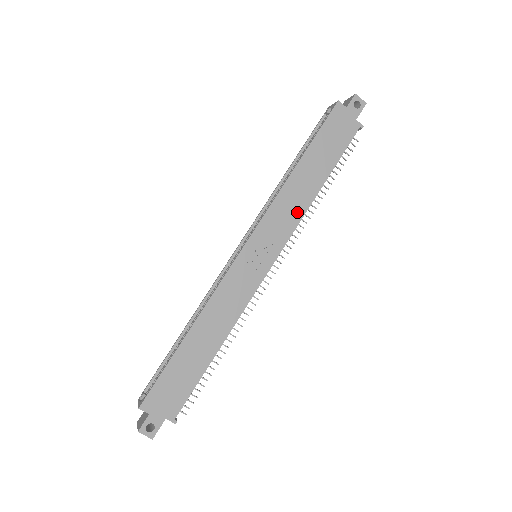
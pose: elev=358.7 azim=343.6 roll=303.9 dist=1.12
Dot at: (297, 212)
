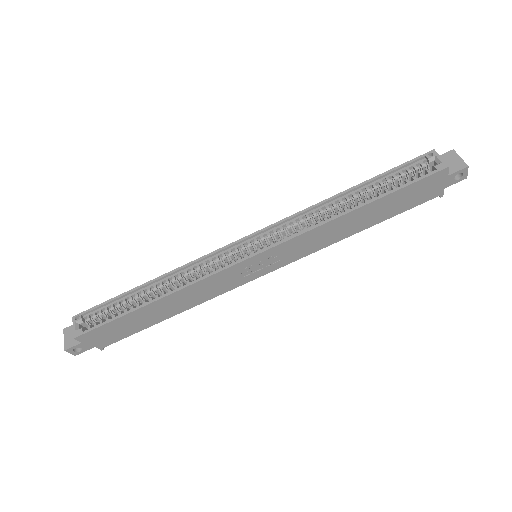
Dot at: (321, 244)
